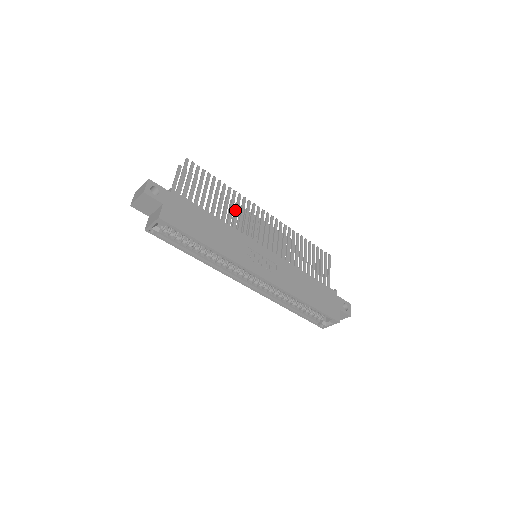
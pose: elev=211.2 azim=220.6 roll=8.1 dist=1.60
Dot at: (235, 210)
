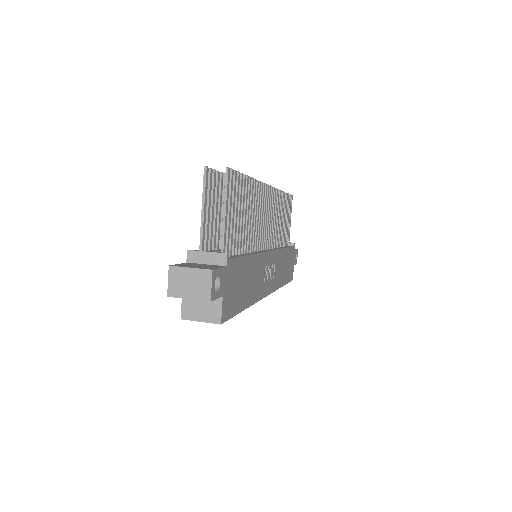
Dot at: (254, 214)
